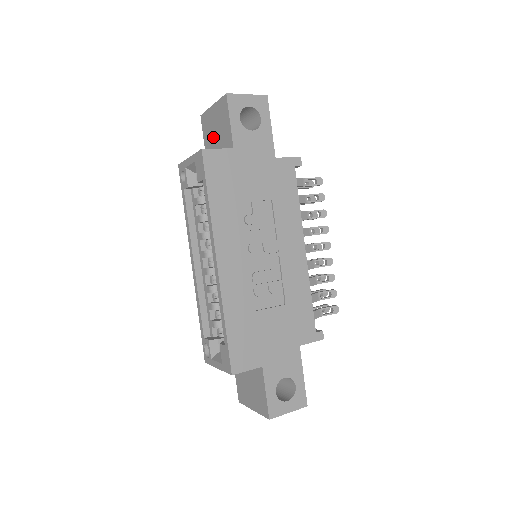
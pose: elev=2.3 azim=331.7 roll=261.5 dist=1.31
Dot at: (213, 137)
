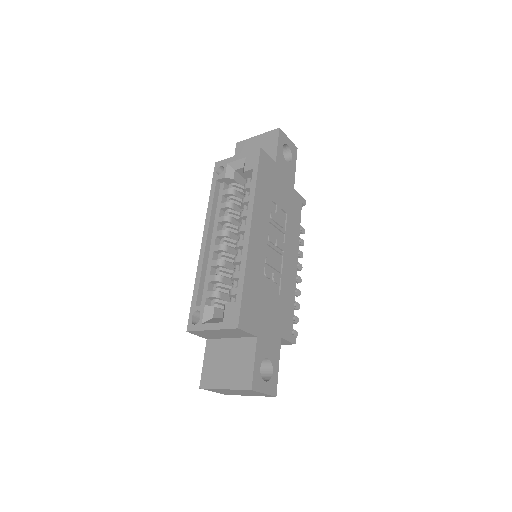
Dot at: occluded
